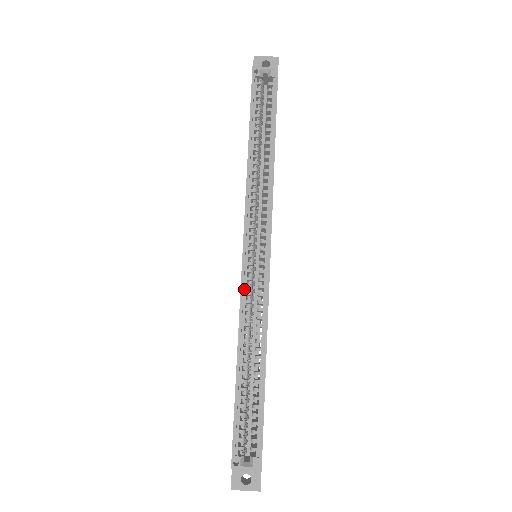
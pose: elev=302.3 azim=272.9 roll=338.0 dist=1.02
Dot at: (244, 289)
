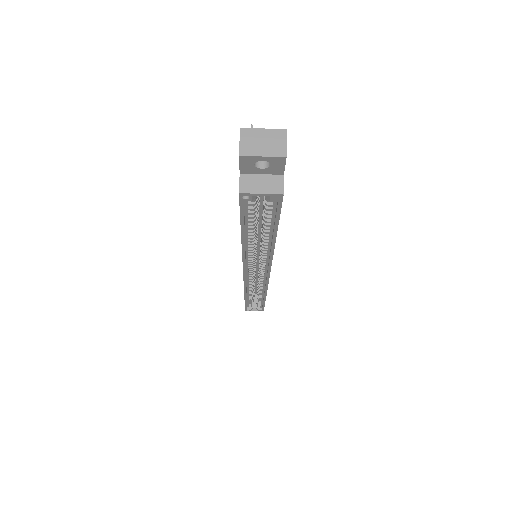
Dot at: (247, 282)
